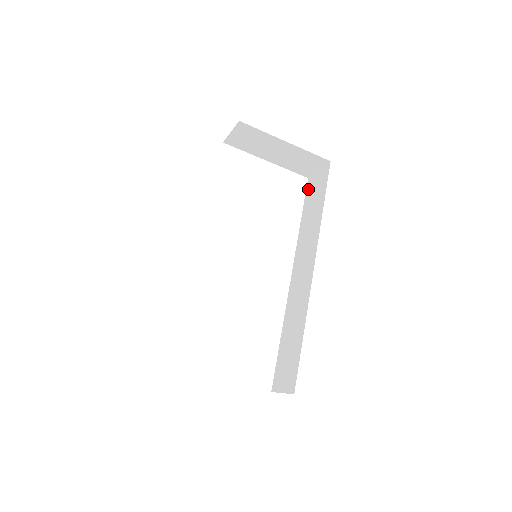
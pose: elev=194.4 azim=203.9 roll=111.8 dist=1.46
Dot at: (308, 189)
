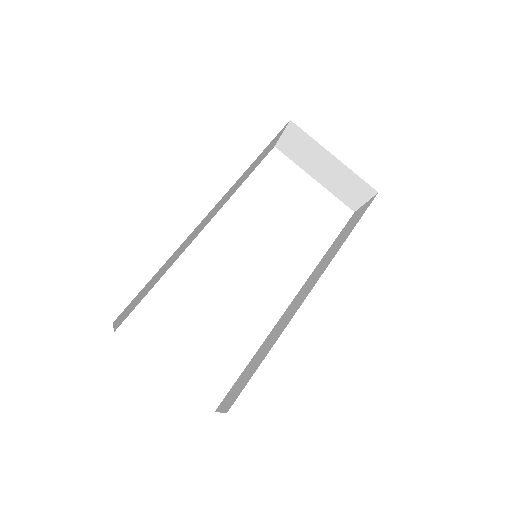
Dot at: (349, 221)
